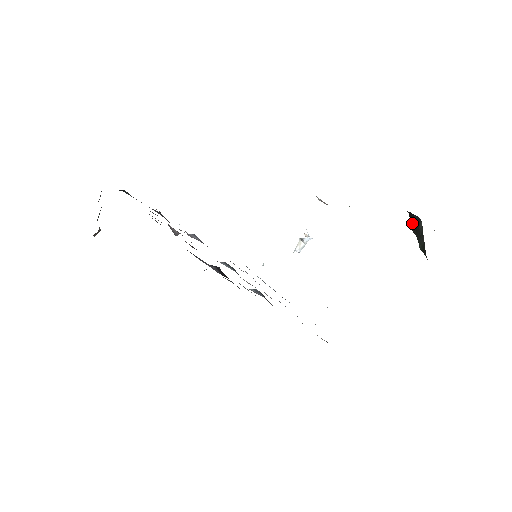
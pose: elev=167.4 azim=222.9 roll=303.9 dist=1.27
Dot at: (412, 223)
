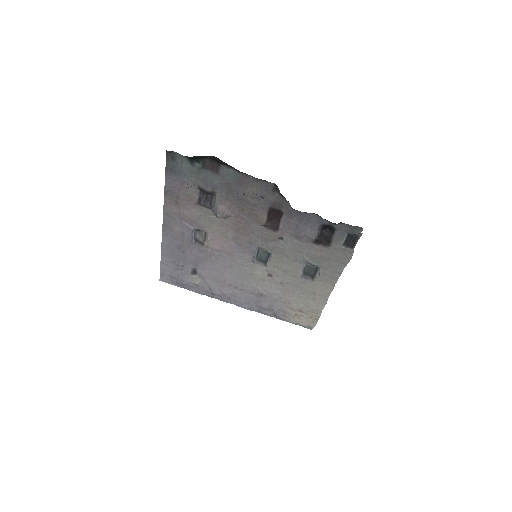
Dot at: occluded
